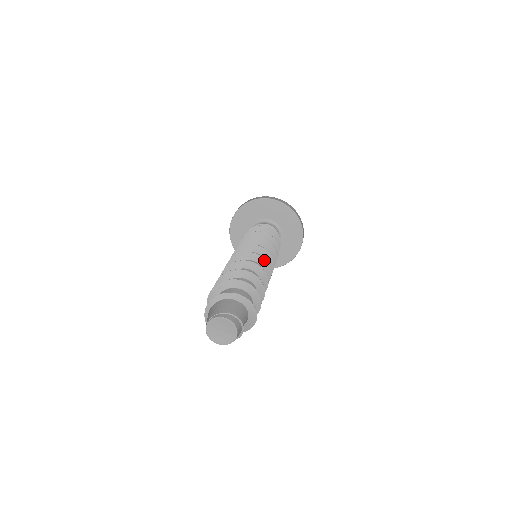
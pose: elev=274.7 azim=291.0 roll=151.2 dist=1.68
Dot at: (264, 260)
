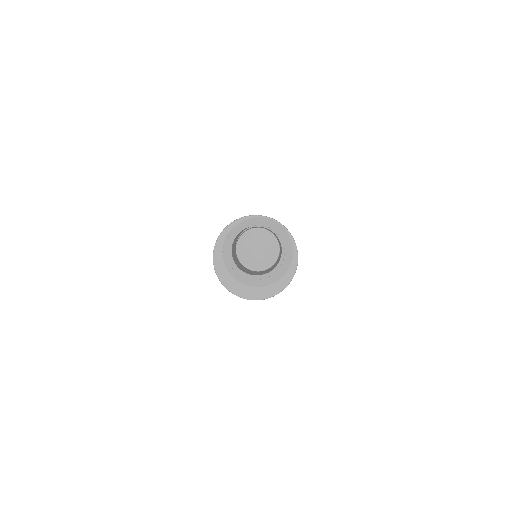
Dot at: occluded
